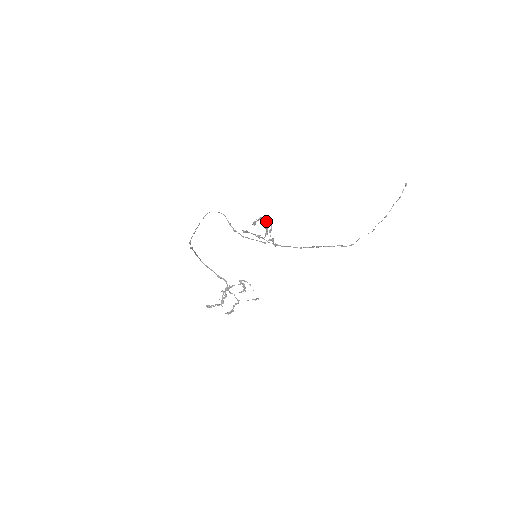
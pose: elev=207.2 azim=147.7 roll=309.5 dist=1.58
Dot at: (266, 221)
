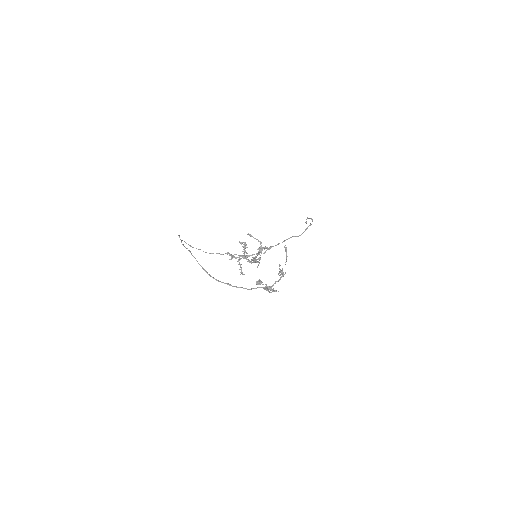
Dot at: occluded
